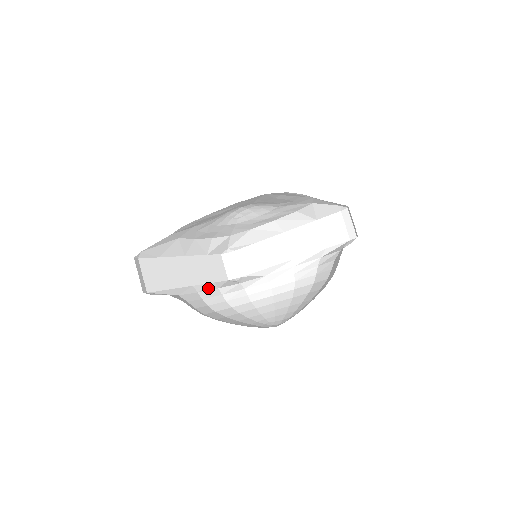
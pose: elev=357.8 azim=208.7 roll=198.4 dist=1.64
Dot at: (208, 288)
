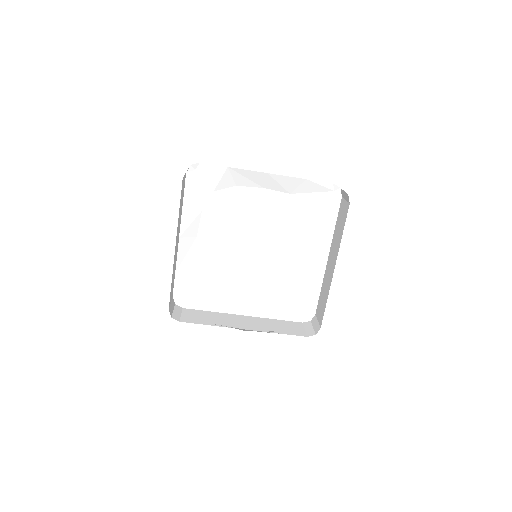
Dot at: occluded
